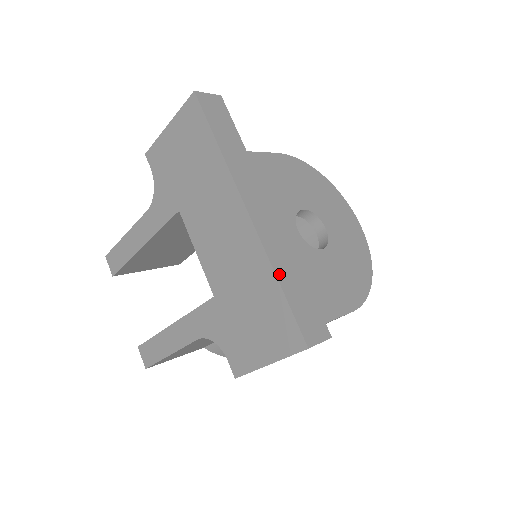
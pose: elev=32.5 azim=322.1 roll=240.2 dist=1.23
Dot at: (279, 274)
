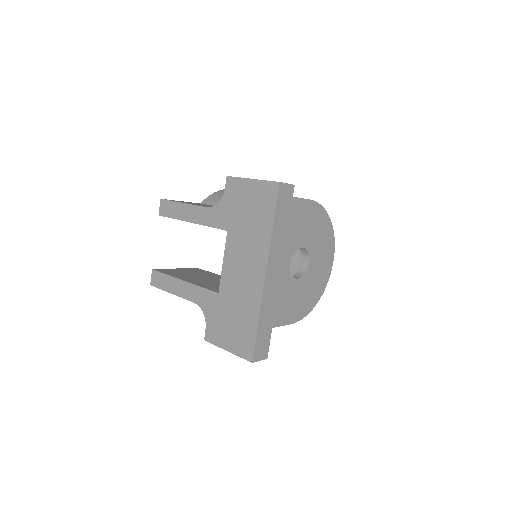
Dot at: (261, 318)
